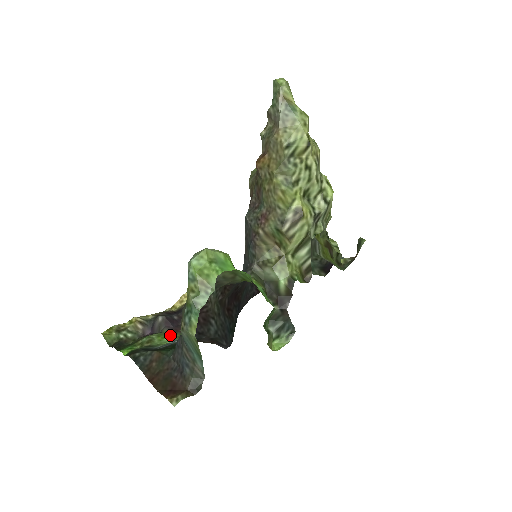
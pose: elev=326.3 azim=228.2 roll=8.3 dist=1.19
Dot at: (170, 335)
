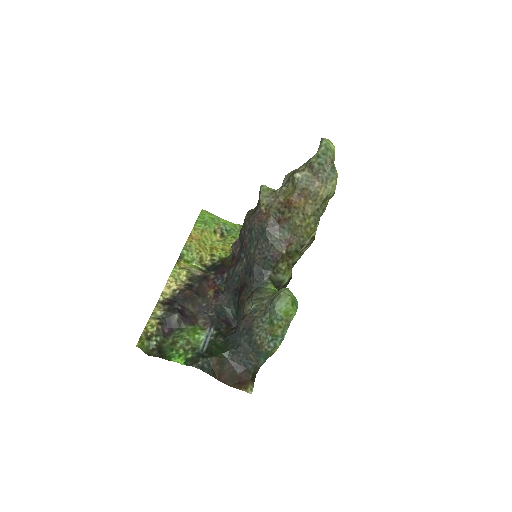
Dot at: (194, 330)
